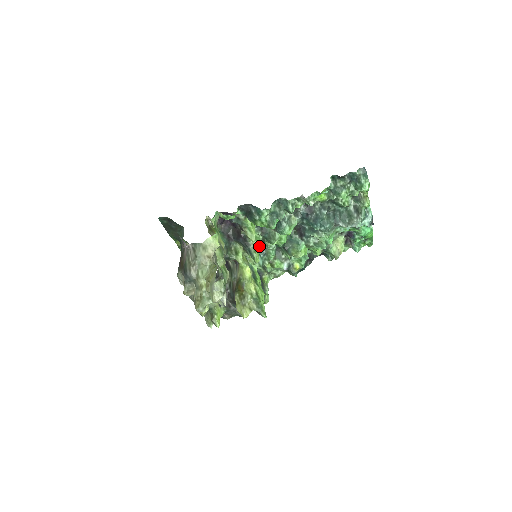
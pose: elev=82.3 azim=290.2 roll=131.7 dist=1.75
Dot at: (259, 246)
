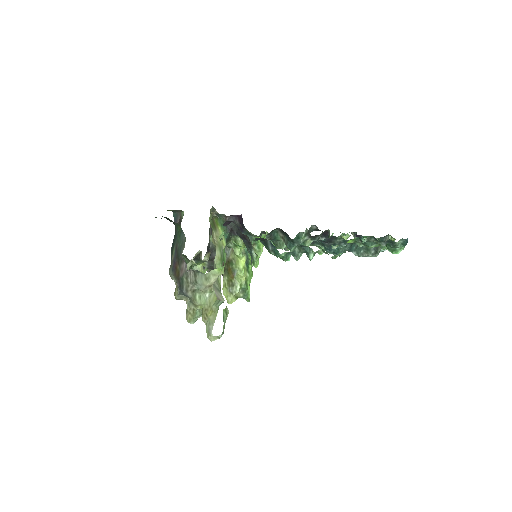
Dot at: (261, 233)
